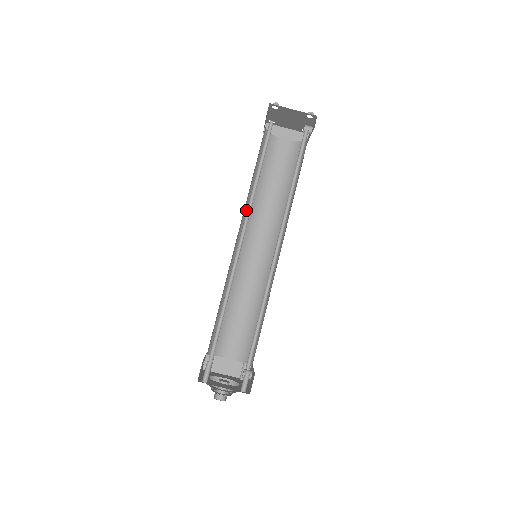
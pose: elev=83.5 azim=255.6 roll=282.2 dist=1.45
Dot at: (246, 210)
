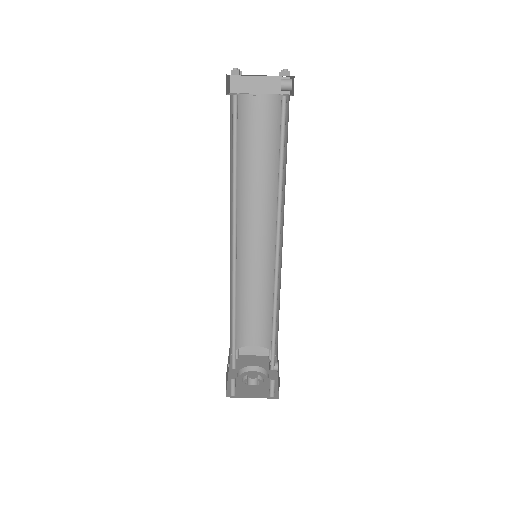
Dot at: occluded
